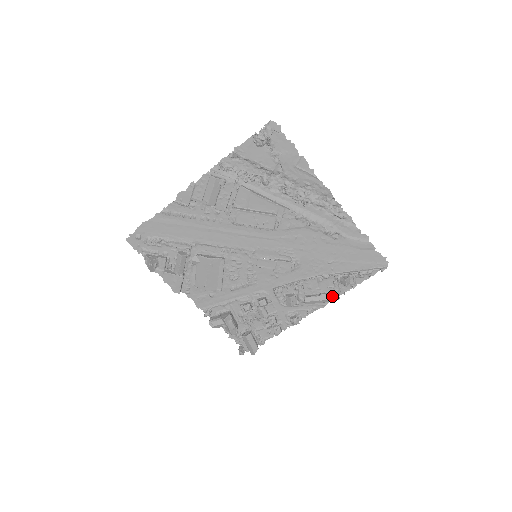
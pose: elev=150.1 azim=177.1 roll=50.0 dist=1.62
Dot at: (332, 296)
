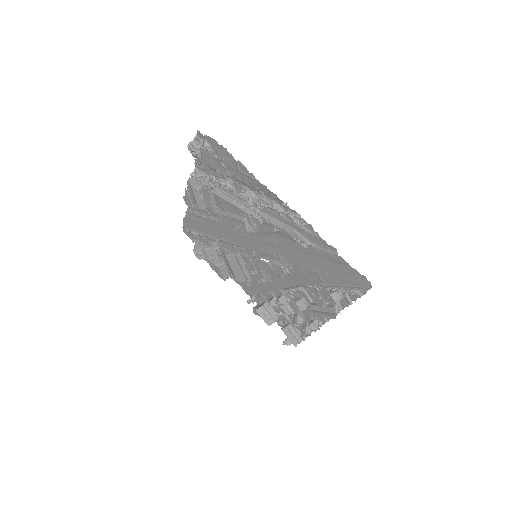
Dot at: (330, 309)
